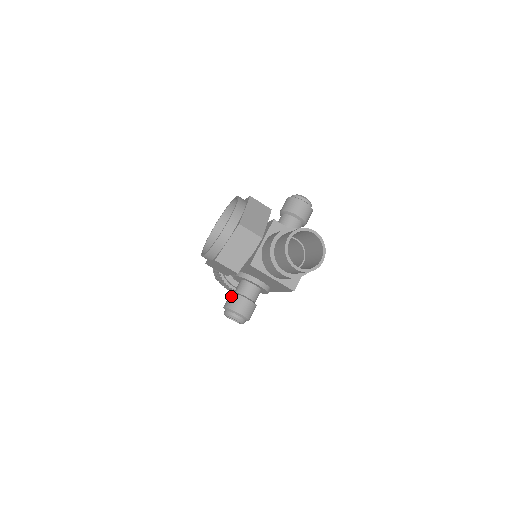
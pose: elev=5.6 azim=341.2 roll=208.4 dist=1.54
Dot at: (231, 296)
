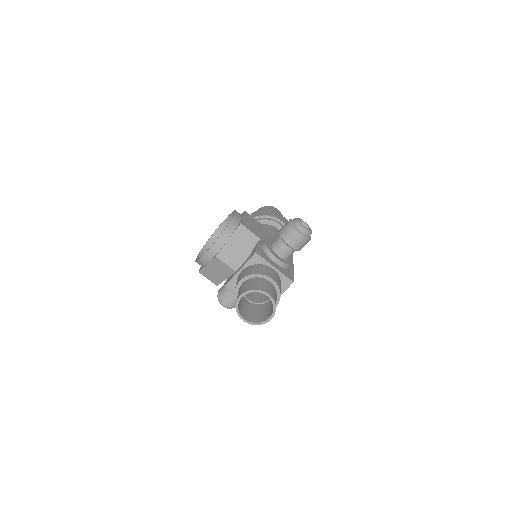
Dot at: (224, 286)
